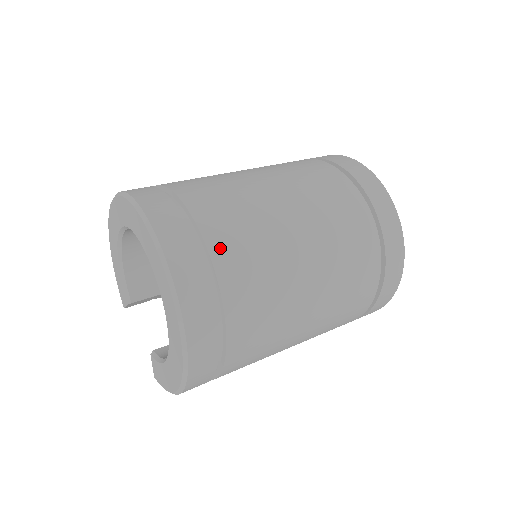
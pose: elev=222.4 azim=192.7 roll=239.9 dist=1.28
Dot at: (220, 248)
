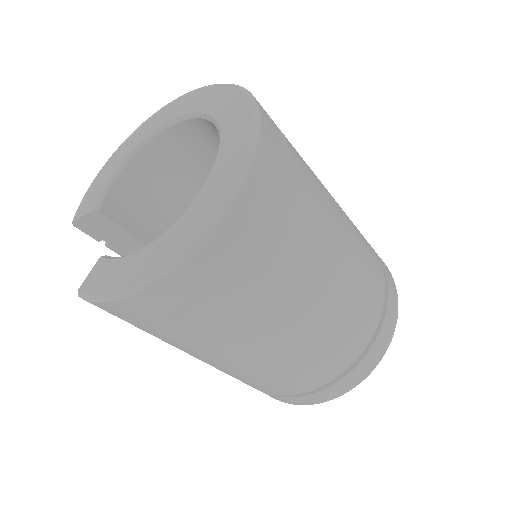
Dot at: (296, 163)
